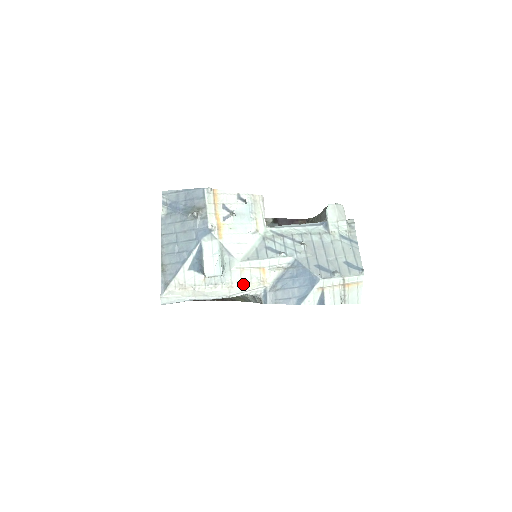
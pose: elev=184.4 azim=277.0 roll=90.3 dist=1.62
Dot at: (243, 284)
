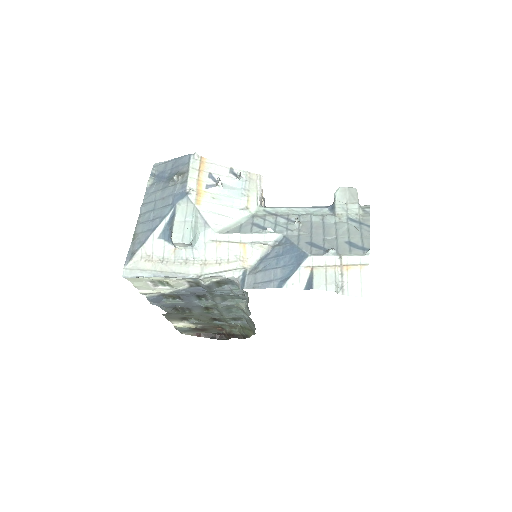
Dot at: (218, 262)
